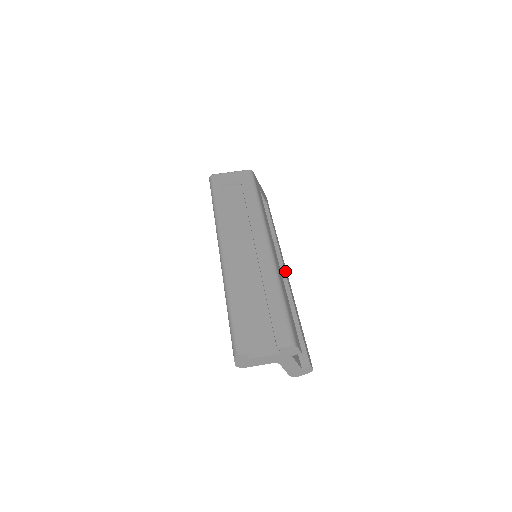
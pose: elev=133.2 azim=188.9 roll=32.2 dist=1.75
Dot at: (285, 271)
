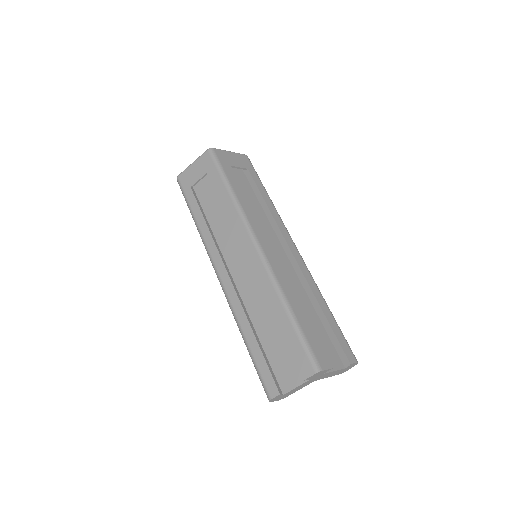
Dot at: (293, 254)
